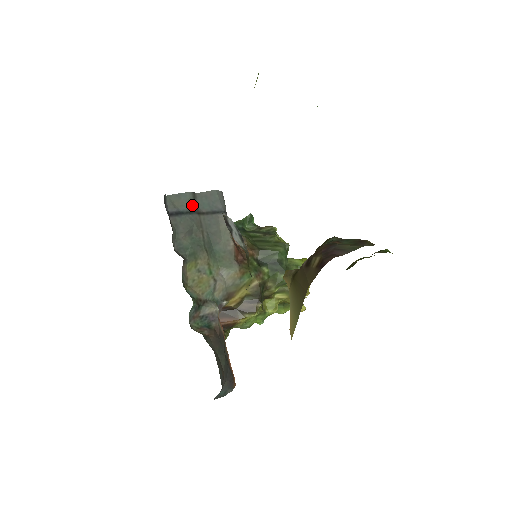
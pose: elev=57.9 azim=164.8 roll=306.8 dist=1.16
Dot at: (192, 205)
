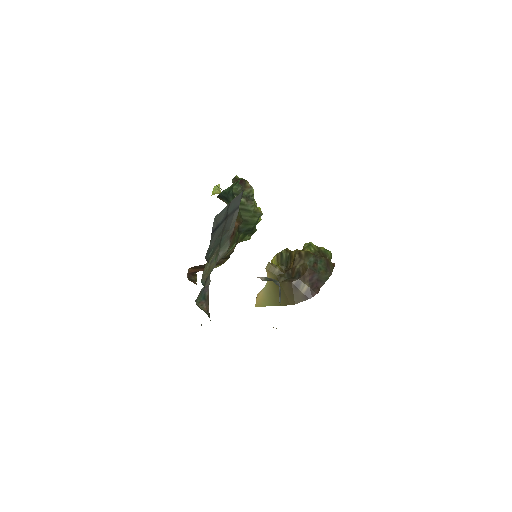
Dot at: (225, 215)
